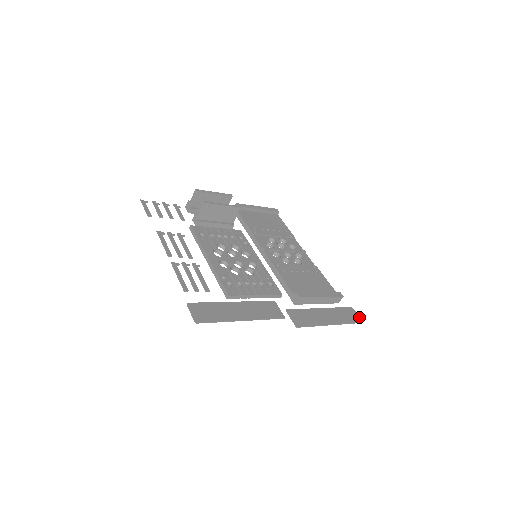
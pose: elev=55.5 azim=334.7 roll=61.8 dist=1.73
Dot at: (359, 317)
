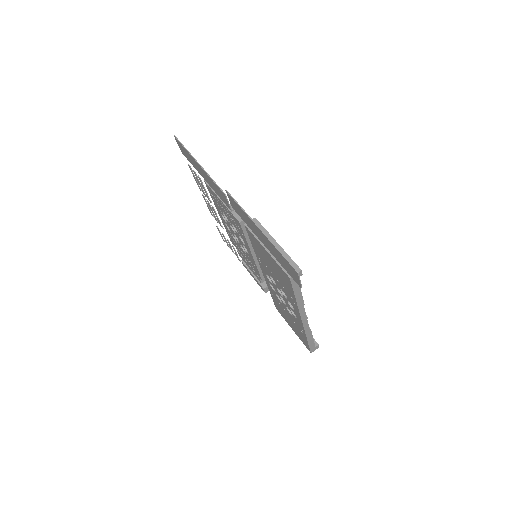
Dot at: (299, 276)
